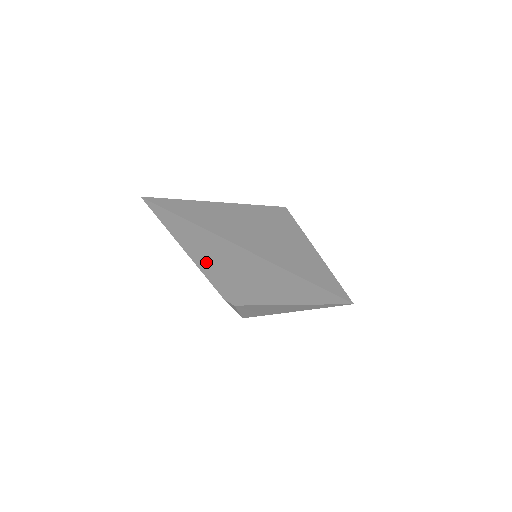
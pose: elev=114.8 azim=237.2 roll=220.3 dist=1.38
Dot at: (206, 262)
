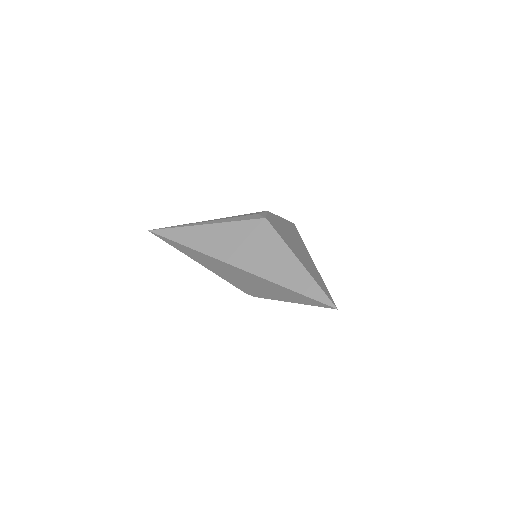
Dot at: (222, 274)
